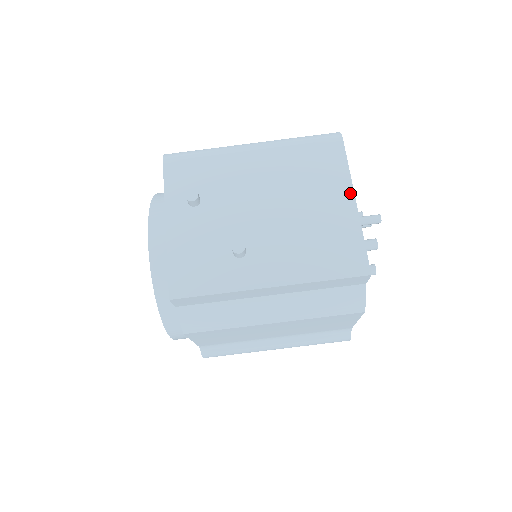
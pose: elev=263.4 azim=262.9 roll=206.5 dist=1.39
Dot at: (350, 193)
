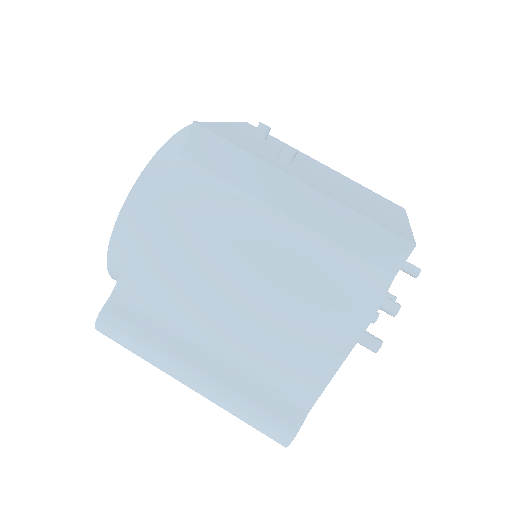
Dot at: (405, 219)
